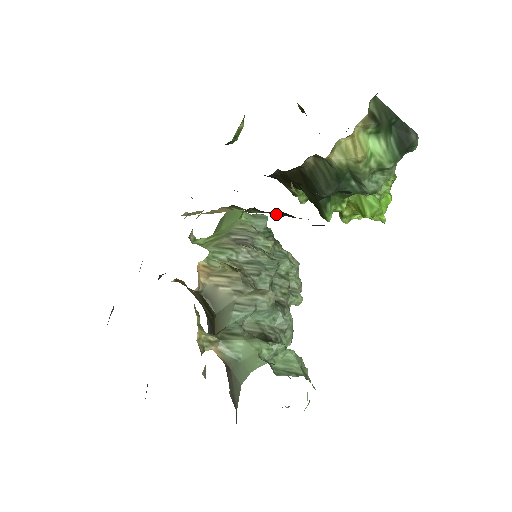
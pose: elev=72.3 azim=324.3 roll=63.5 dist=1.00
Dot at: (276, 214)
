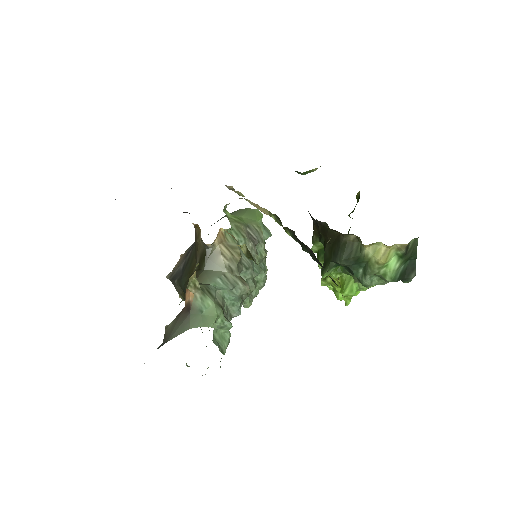
Dot at: (304, 247)
